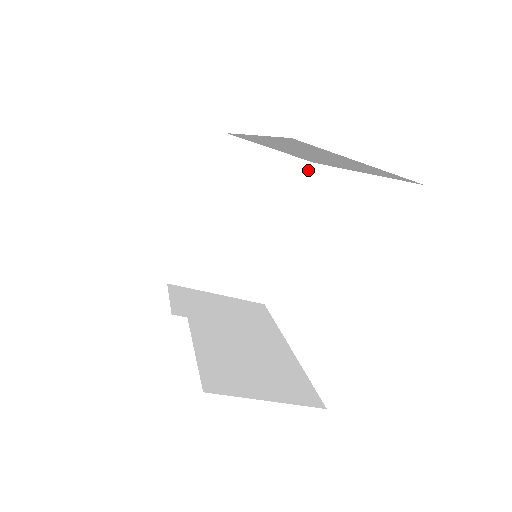
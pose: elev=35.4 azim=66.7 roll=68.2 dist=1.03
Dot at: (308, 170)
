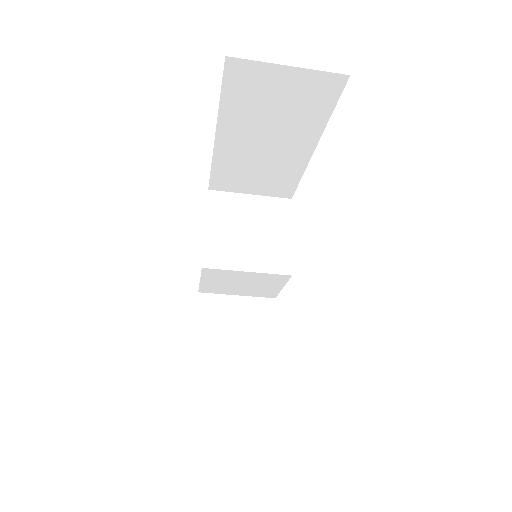
Dot at: (289, 205)
